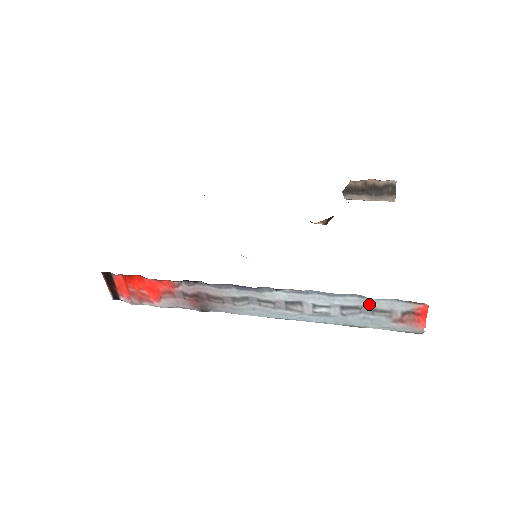
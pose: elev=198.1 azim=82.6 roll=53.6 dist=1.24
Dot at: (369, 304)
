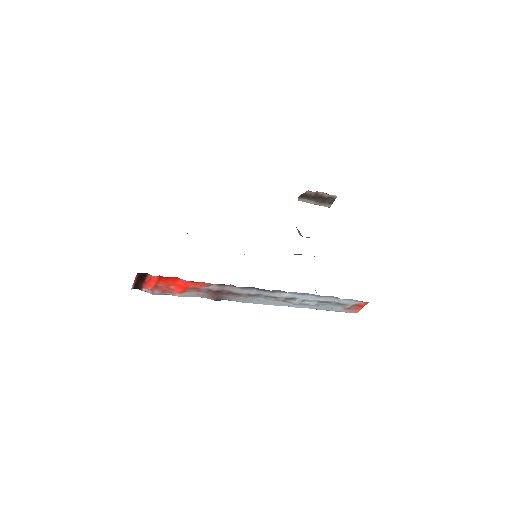
Dot at: (338, 301)
